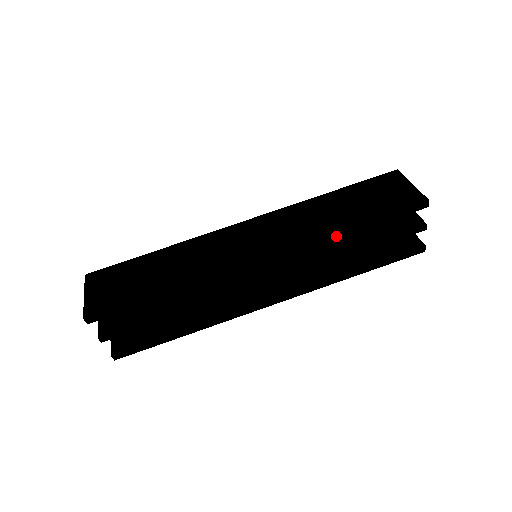
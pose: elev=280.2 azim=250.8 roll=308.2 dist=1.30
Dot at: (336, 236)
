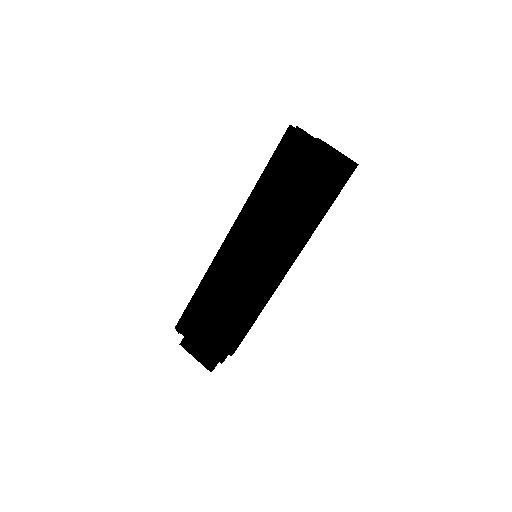
Dot at: (302, 232)
